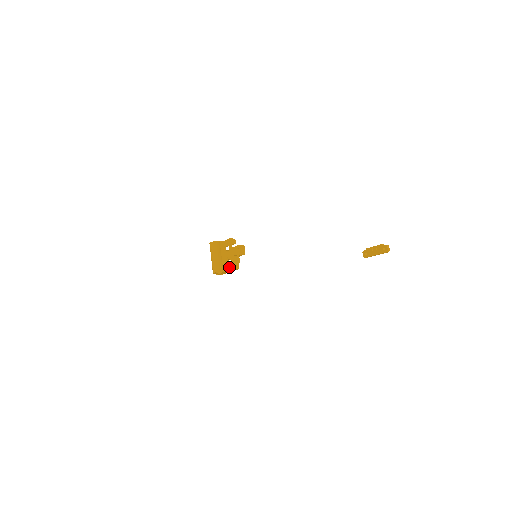
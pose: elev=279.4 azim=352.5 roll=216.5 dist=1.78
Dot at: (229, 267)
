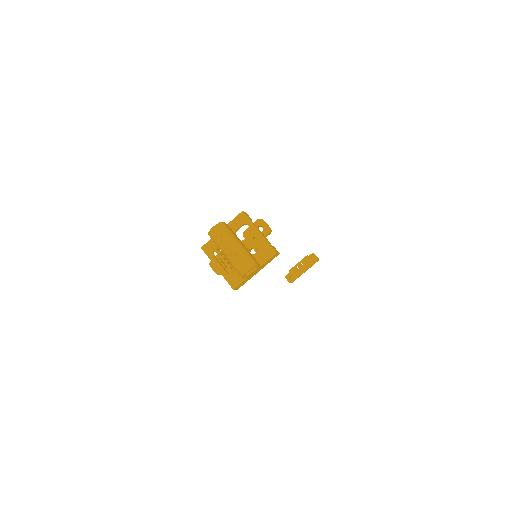
Dot at: (264, 255)
